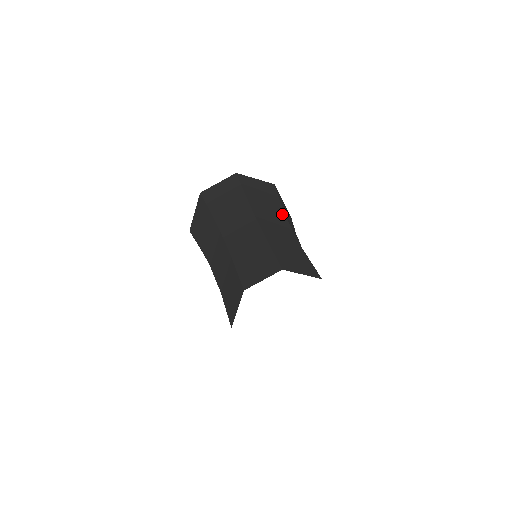
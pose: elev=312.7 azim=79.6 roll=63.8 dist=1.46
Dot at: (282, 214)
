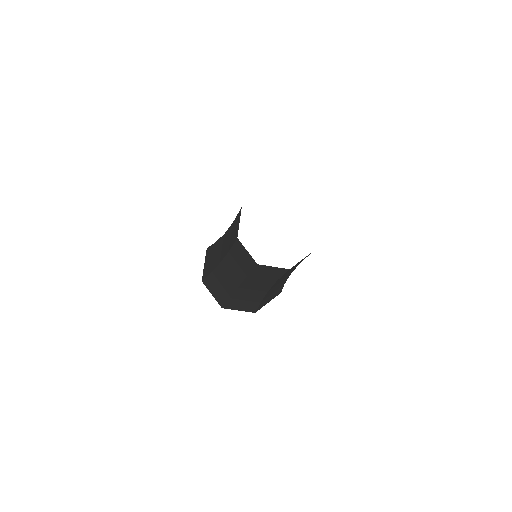
Dot at: occluded
